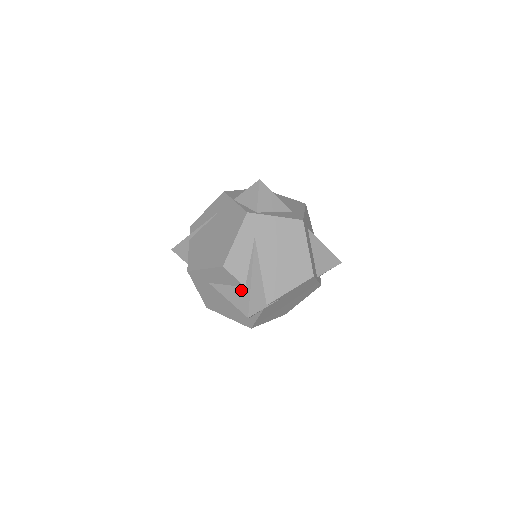
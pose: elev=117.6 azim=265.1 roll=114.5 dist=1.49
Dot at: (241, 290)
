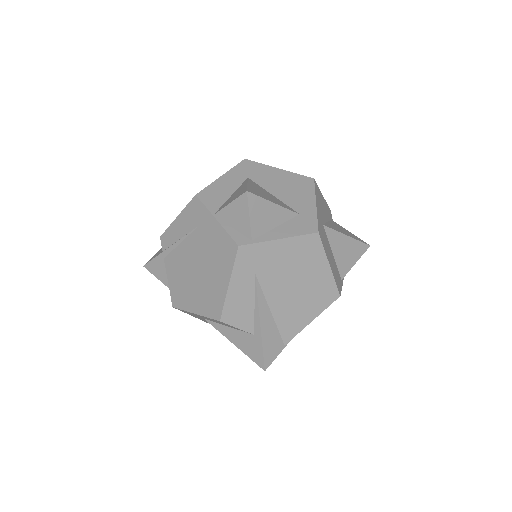
Dot at: (249, 337)
